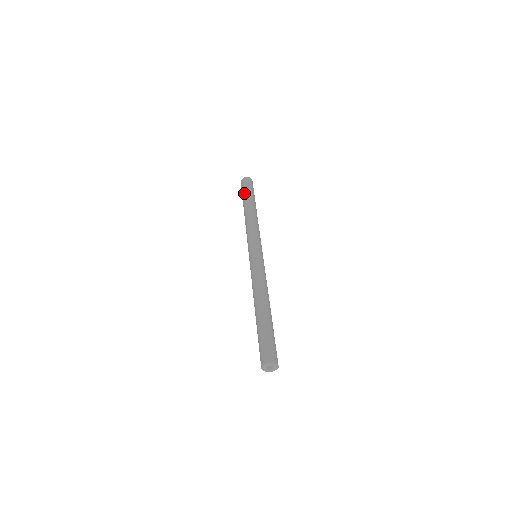
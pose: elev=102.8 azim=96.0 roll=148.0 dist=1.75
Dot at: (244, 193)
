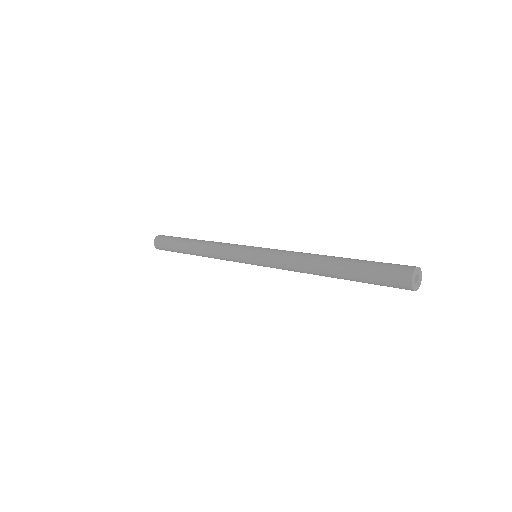
Dot at: (172, 243)
